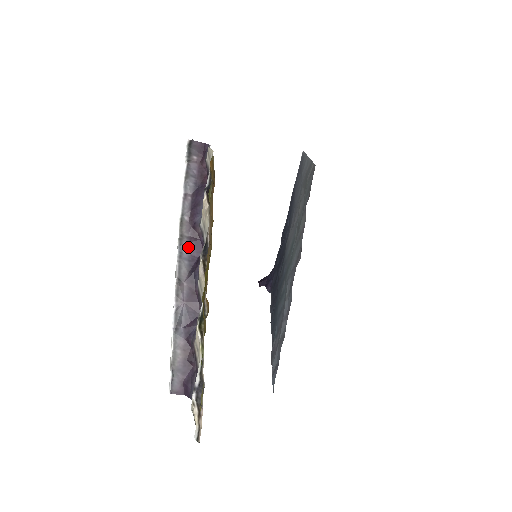
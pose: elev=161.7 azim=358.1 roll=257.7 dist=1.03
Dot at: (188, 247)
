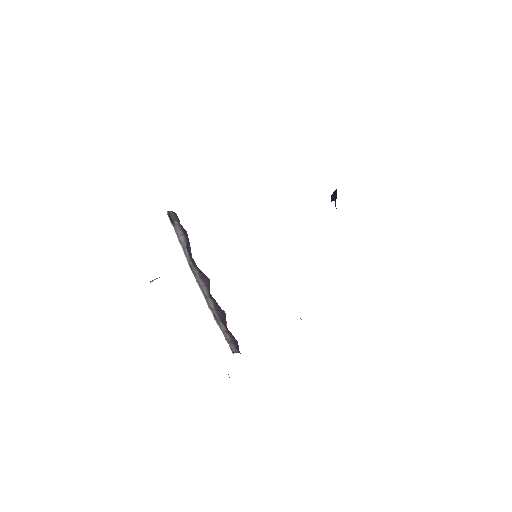
Dot at: (201, 279)
